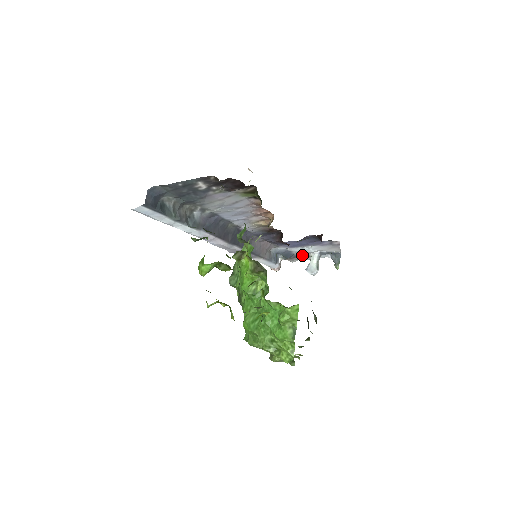
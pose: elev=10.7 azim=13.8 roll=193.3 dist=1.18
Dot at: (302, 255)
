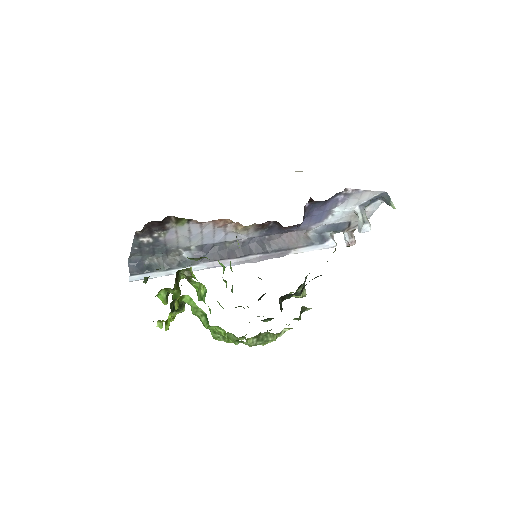
Dot at: (352, 219)
